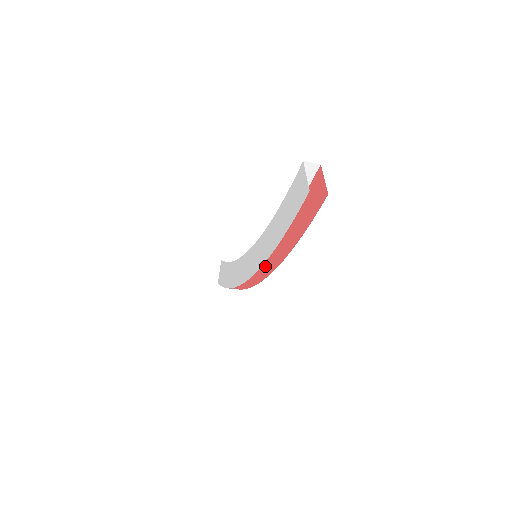
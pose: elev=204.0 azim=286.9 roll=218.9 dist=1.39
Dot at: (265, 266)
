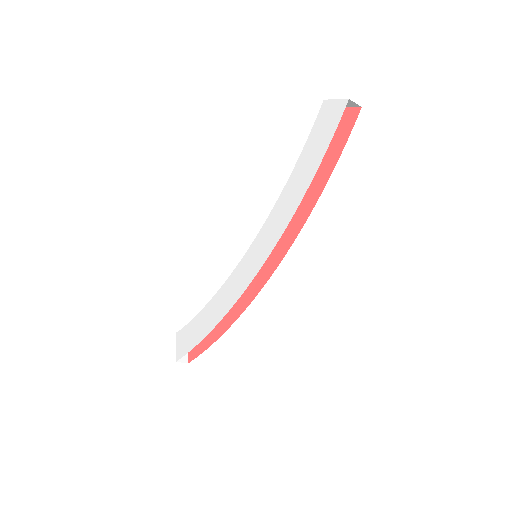
Dot at: (272, 257)
